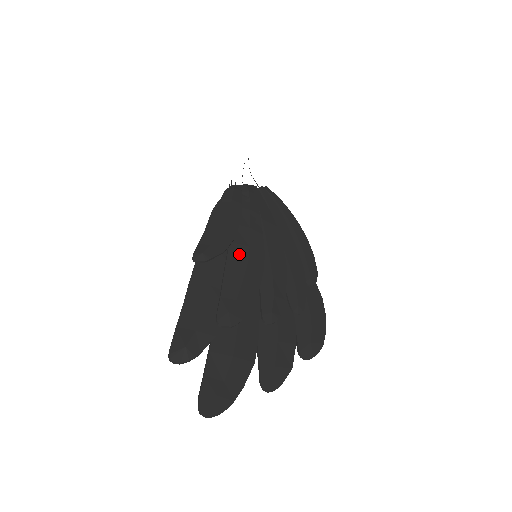
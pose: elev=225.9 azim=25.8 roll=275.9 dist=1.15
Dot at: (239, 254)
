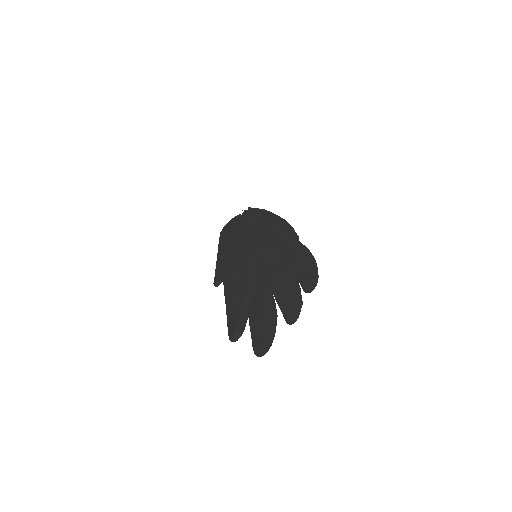
Dot at: (240, 264)
